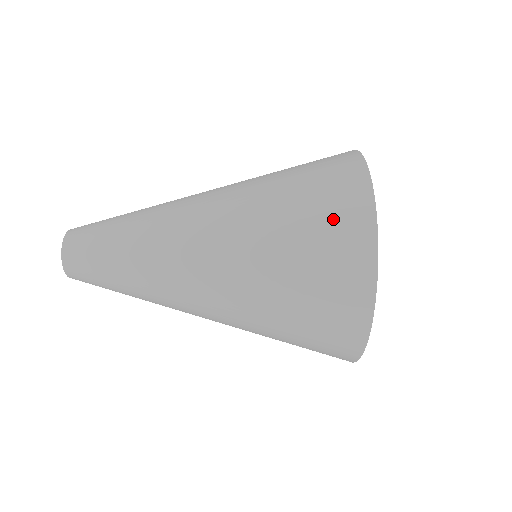
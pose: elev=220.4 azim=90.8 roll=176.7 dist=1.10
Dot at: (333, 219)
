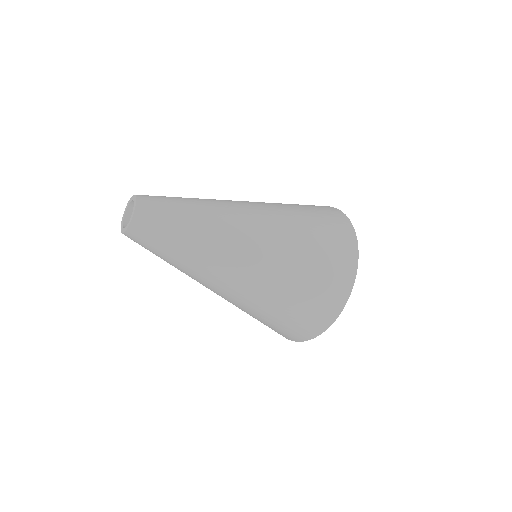
Dot at: (330, 220)
